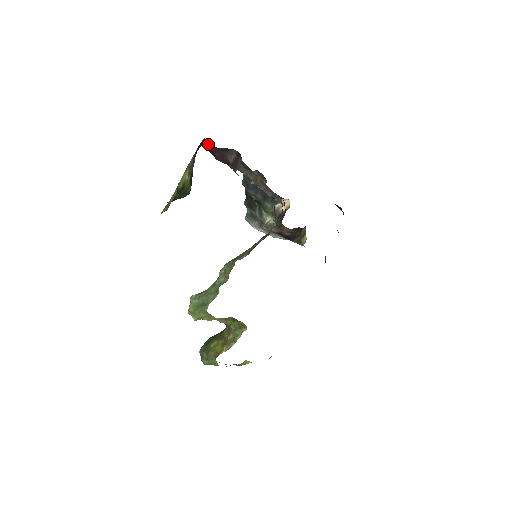
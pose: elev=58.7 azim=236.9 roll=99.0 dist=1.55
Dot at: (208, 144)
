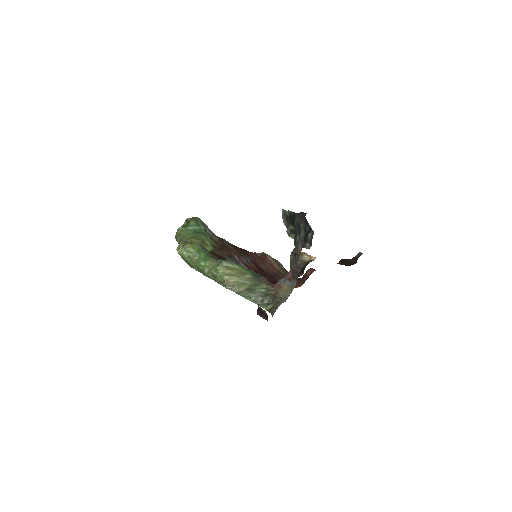
Dot at: occluded
